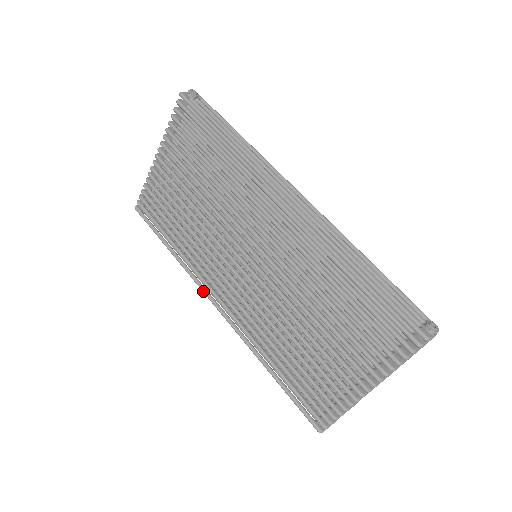
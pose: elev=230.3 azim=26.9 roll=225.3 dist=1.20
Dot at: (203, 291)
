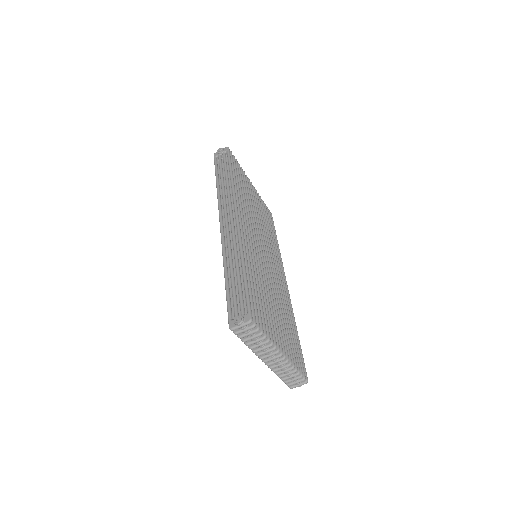
Dot at: occluded
